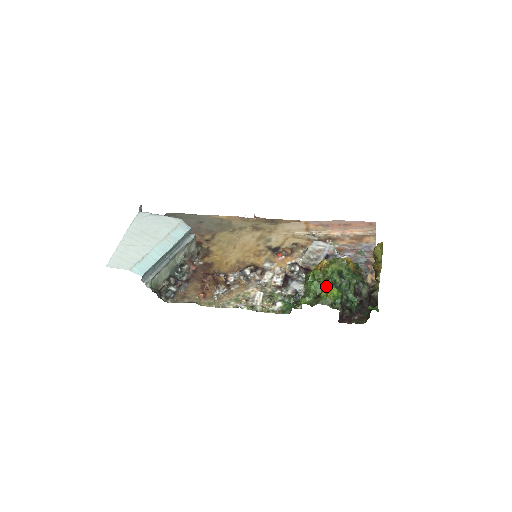
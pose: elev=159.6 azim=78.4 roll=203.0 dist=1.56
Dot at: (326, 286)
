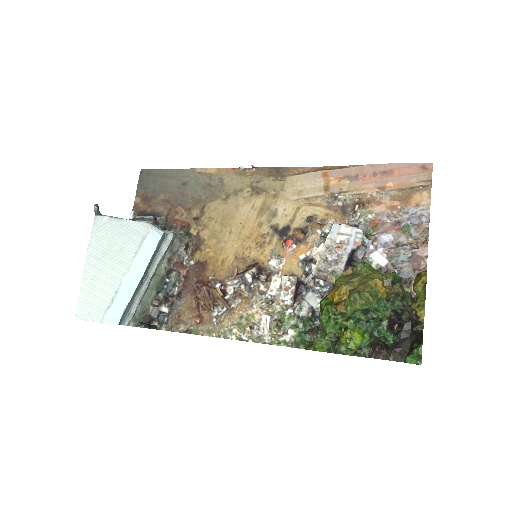
Dot at: (345, 335)
